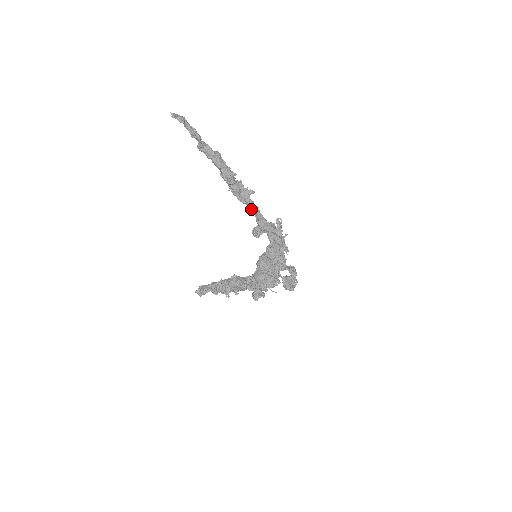
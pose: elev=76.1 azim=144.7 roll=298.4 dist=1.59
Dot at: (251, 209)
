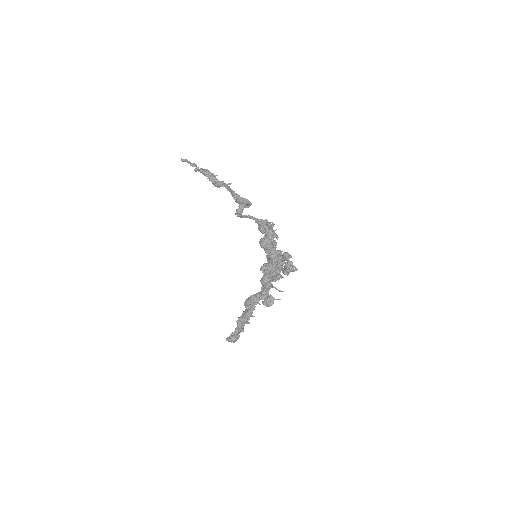
Dot at: (226, 188)
